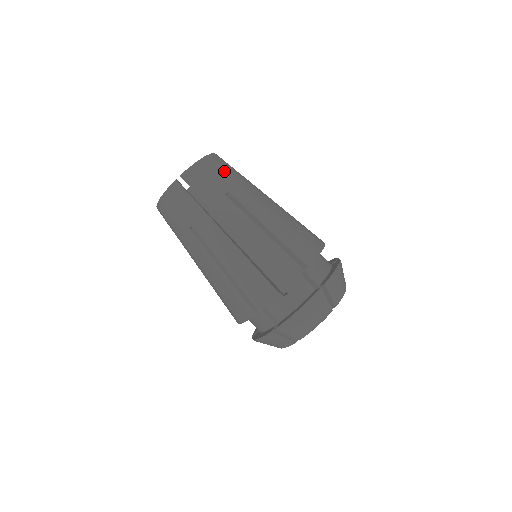
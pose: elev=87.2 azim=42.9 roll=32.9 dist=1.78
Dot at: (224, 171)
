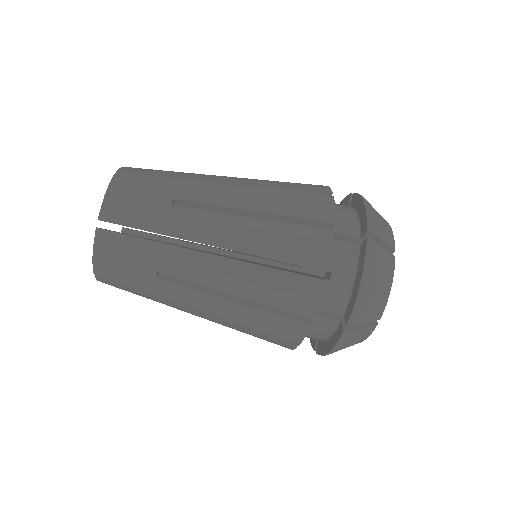
Dot at: (132, 240)
